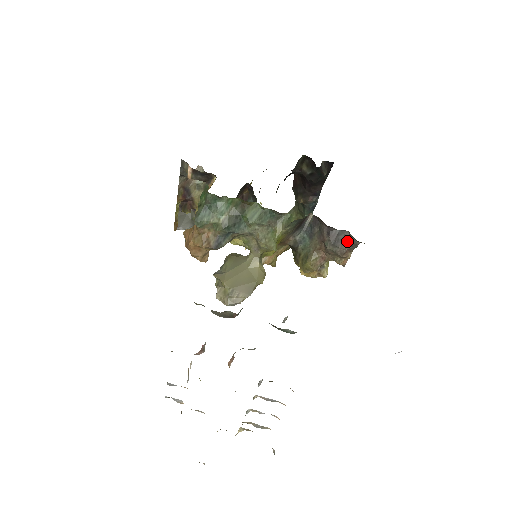
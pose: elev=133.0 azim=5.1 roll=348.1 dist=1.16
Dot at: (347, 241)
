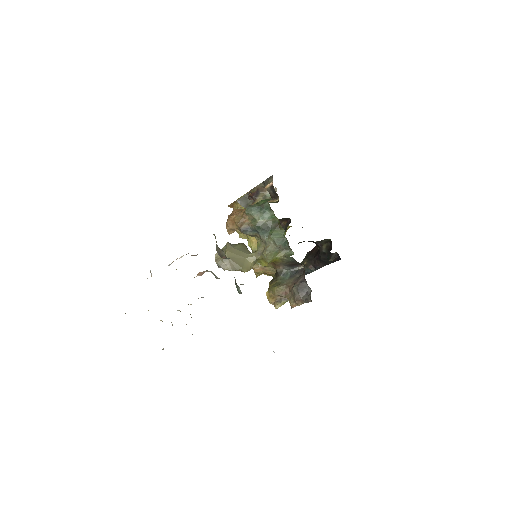
Dot at: (306, 295)
